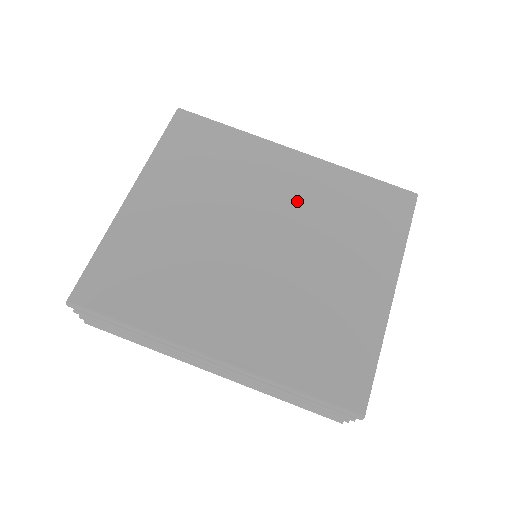
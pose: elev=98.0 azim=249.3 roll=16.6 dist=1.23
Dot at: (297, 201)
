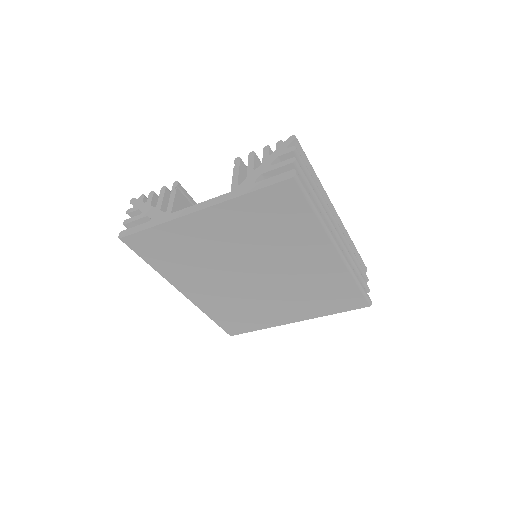
Dot at: (301, 273)
